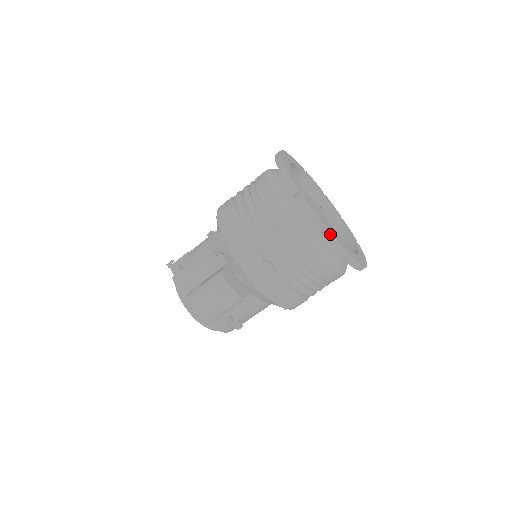
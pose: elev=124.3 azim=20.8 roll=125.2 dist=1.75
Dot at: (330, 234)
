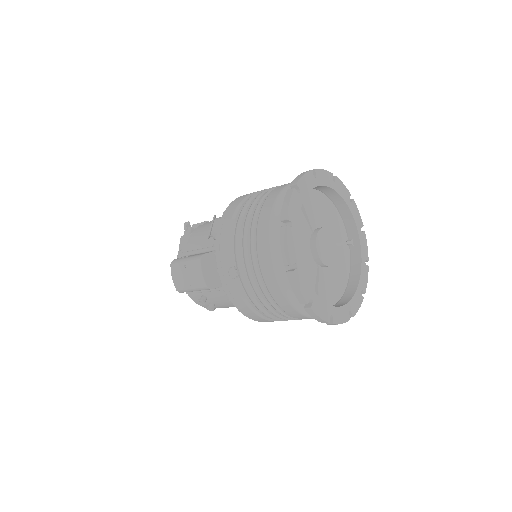
Dot at: (293, 276)
